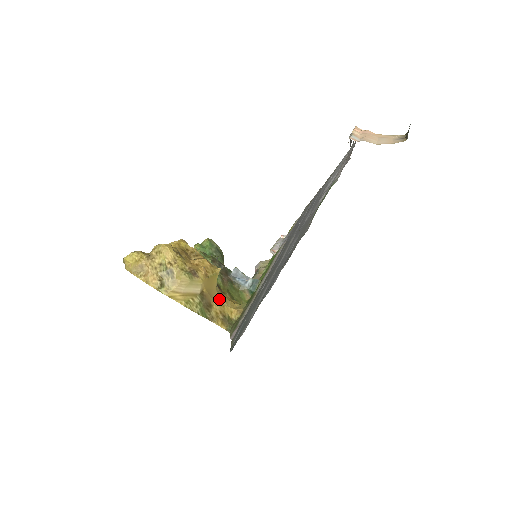
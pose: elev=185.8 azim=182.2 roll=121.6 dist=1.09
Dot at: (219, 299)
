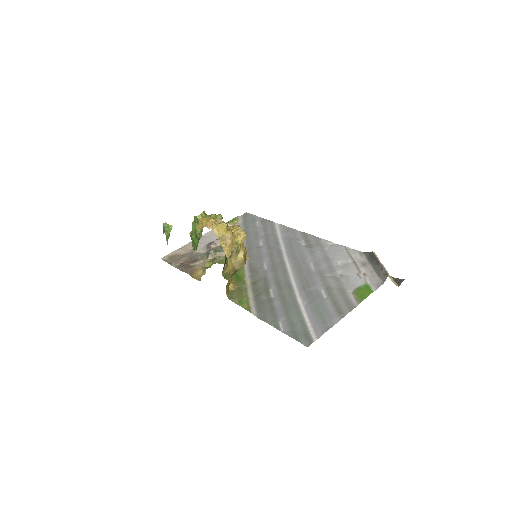
Dot at: occluded
